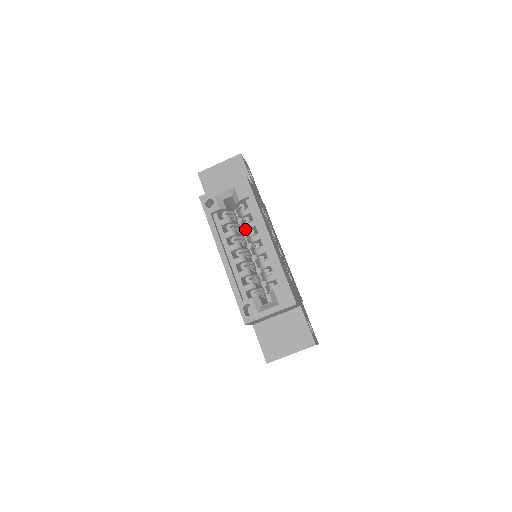
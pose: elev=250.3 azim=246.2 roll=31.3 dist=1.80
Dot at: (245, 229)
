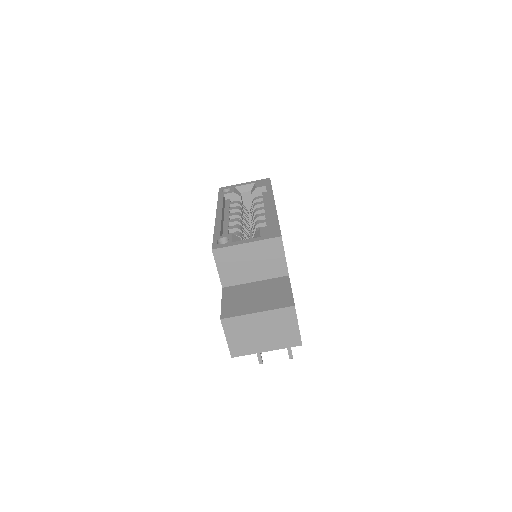
Dot at: occluded
